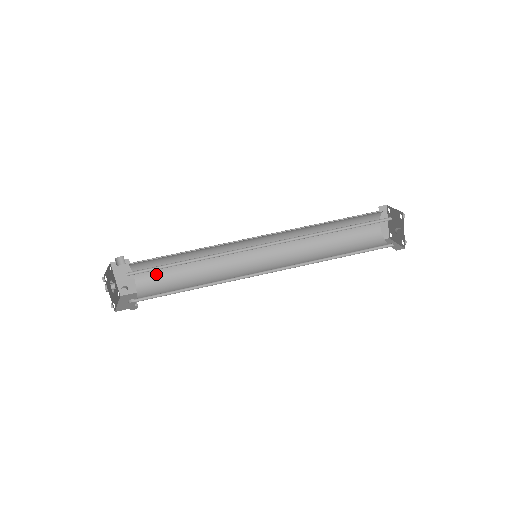
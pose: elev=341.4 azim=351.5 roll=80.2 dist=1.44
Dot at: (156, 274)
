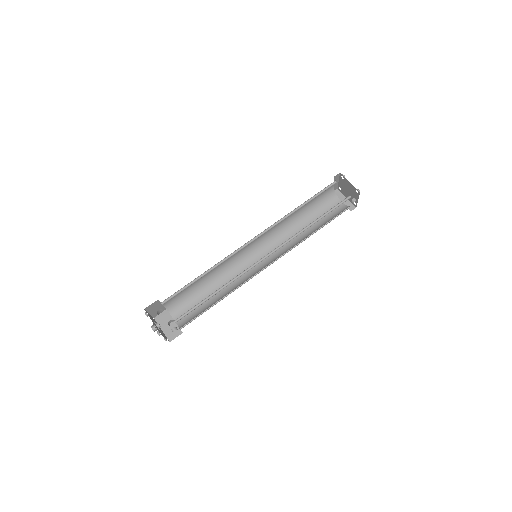
Dot at: (179, 295)
